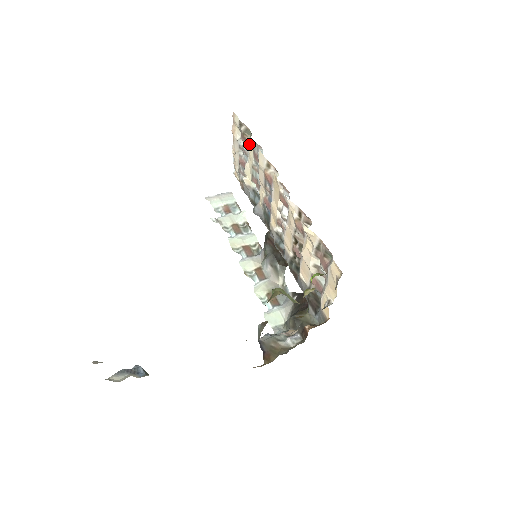
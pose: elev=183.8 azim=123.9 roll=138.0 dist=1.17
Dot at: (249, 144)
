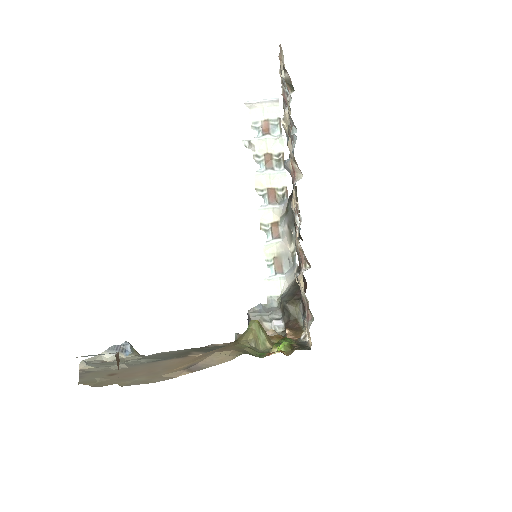
Dot at: (288, 102)
